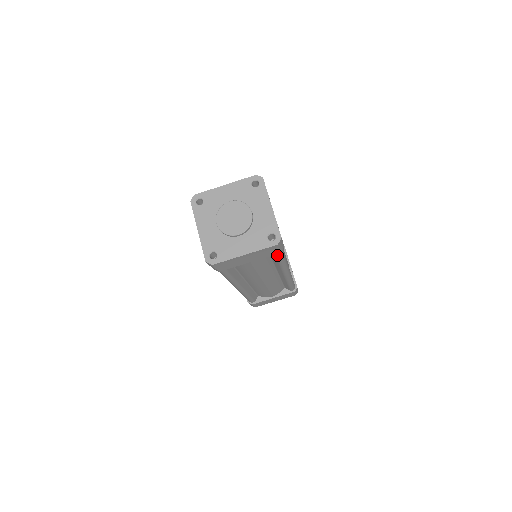
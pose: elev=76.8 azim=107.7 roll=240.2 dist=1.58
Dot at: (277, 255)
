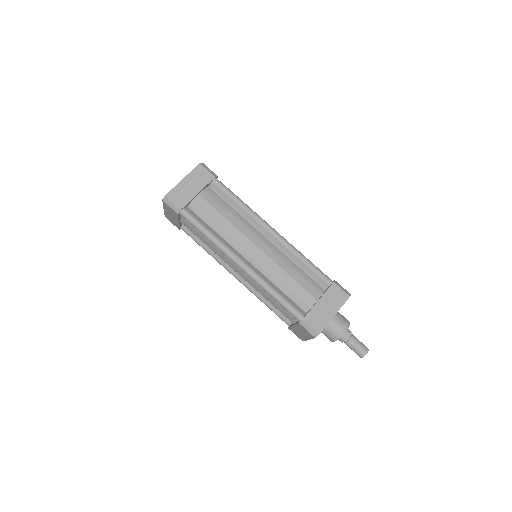
Dot at: (221, 187)
